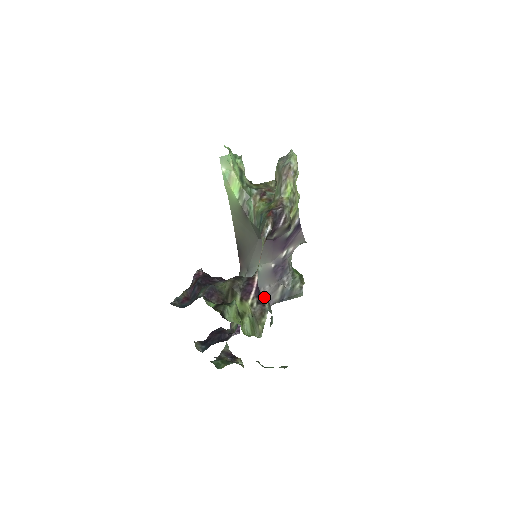
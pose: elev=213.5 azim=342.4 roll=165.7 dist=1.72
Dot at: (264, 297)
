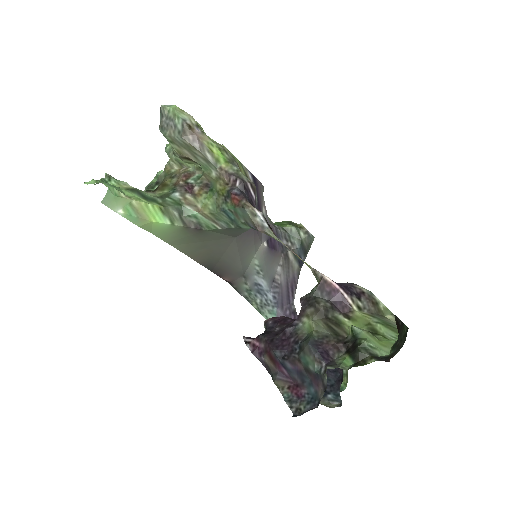
Dot at: (349, 285)
